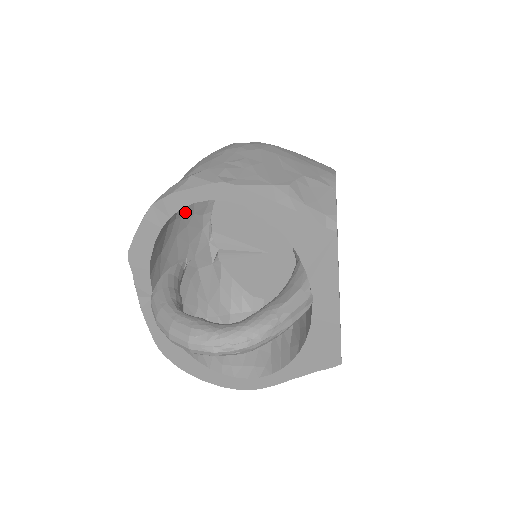
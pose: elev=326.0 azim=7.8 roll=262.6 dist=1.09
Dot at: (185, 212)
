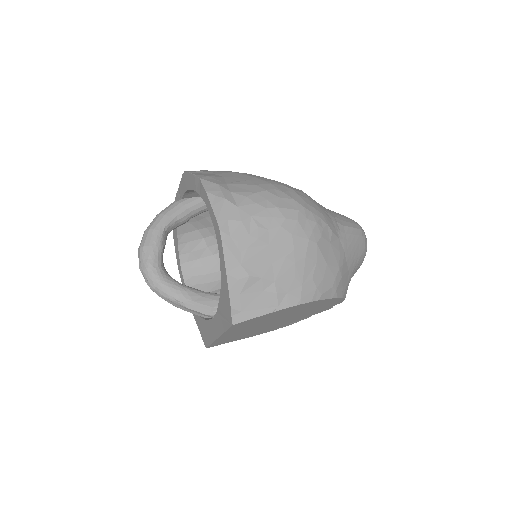
Dot at: occluded
